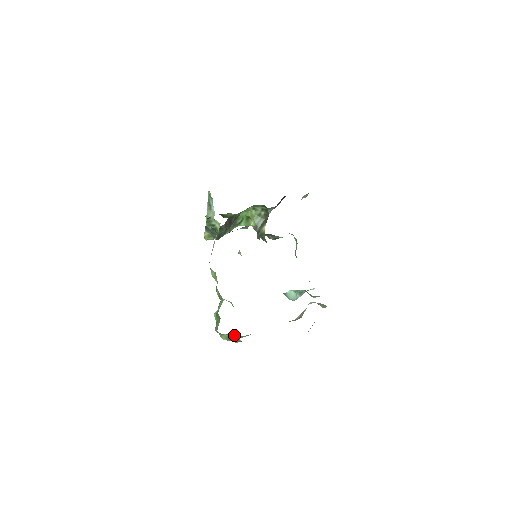
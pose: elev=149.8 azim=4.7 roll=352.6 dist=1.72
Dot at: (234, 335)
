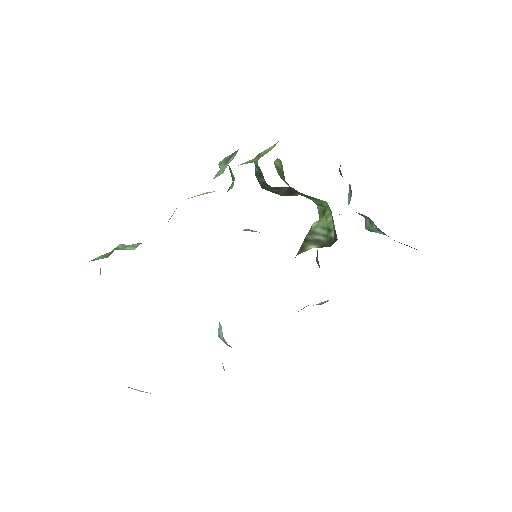
Dot at: occluded
